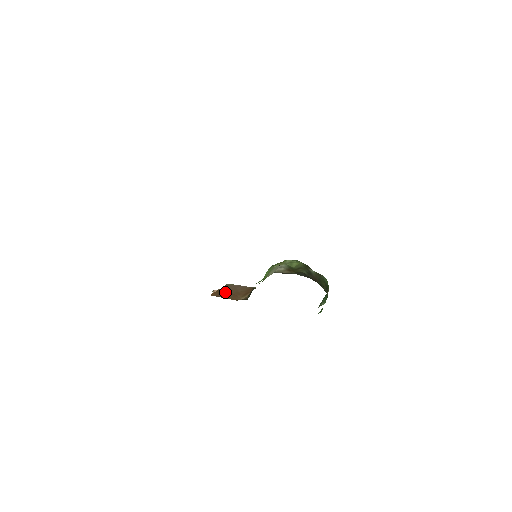
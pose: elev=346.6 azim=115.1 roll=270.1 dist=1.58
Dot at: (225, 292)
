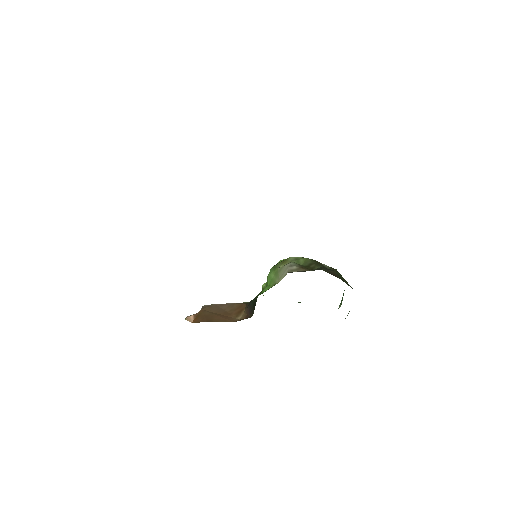
Dot at: (210, 315)
